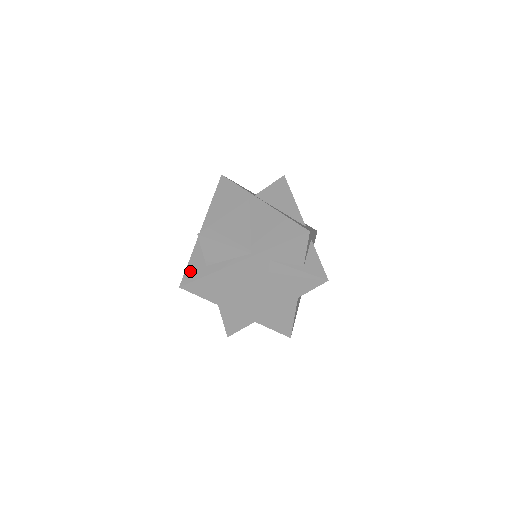
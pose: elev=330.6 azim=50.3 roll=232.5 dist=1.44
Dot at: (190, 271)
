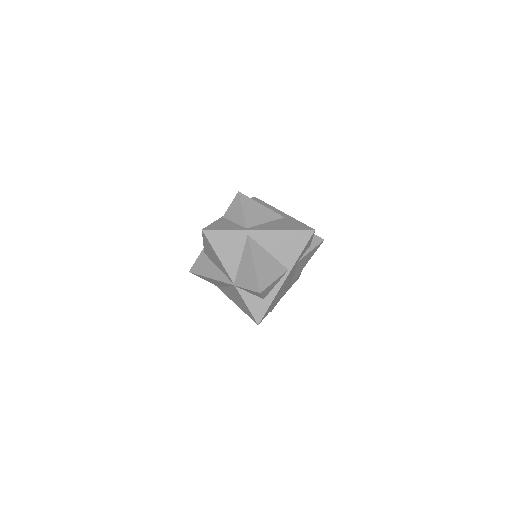
Dot at: (255, 311)
